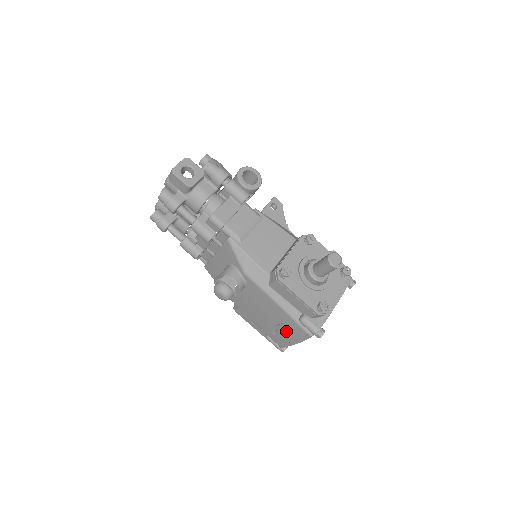
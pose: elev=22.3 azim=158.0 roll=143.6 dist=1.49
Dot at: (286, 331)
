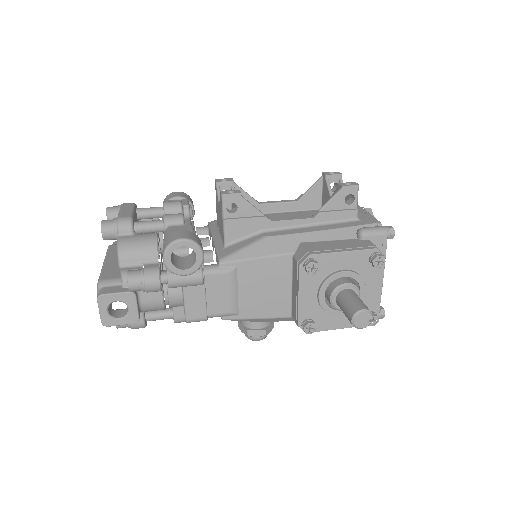
Dot at: occluded
